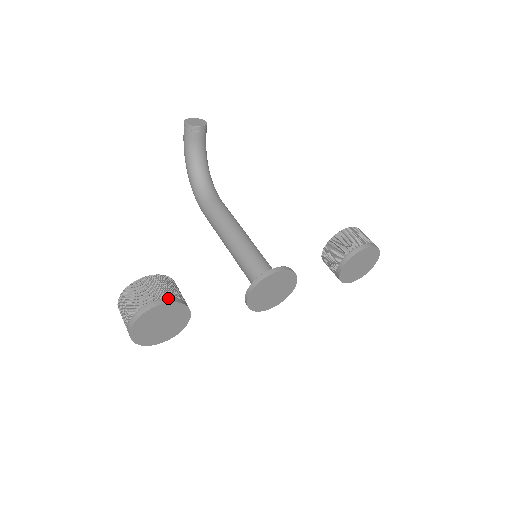
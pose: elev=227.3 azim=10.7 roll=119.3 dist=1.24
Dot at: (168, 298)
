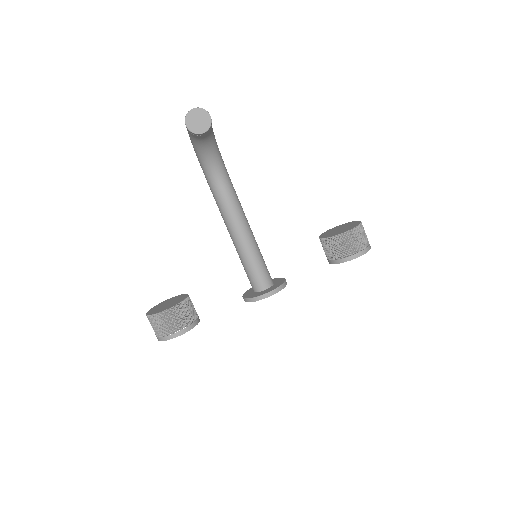
Dot at: (182, 330)
